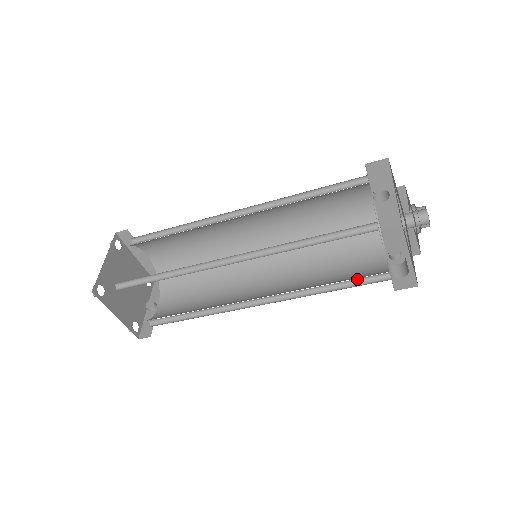
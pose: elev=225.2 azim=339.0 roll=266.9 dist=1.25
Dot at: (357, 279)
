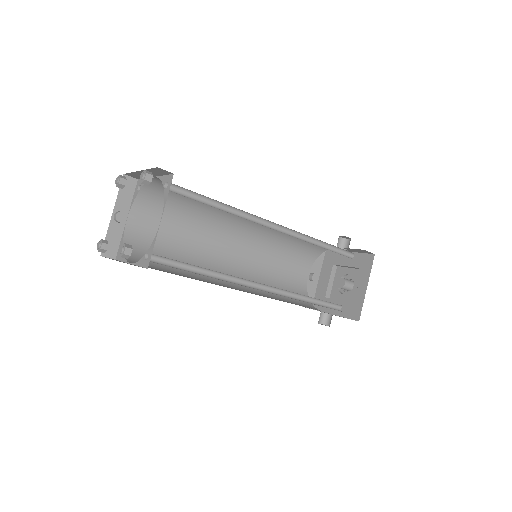
Dot at: occluded
